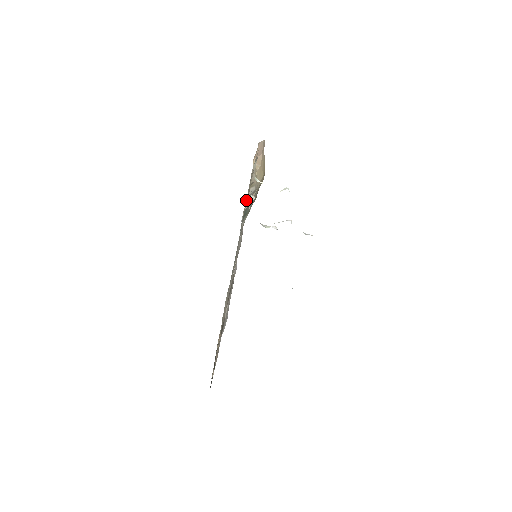
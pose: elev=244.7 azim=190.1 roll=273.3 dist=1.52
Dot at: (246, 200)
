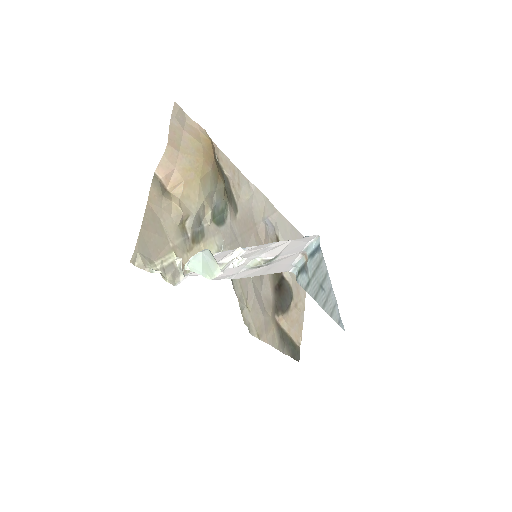
Dot at: (185, 248)
